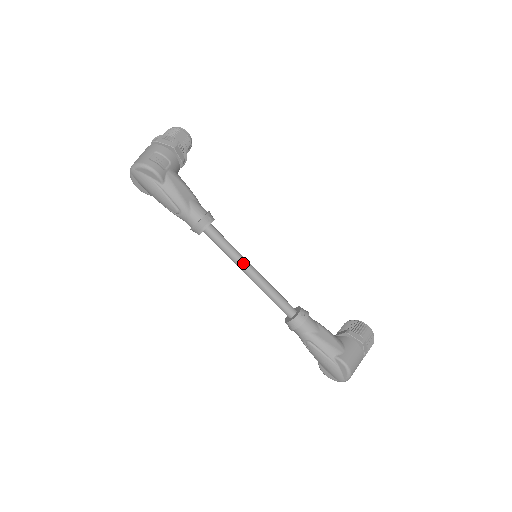
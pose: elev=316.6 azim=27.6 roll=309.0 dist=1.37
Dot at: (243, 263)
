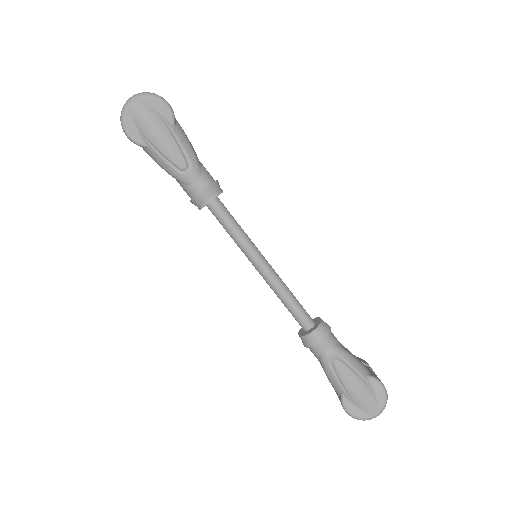
Dot at: (257, 250)
